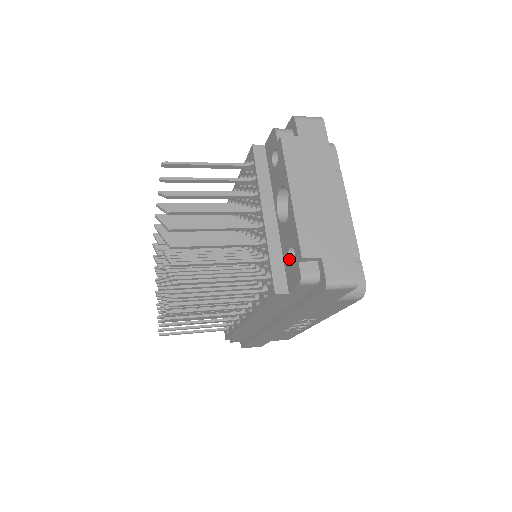
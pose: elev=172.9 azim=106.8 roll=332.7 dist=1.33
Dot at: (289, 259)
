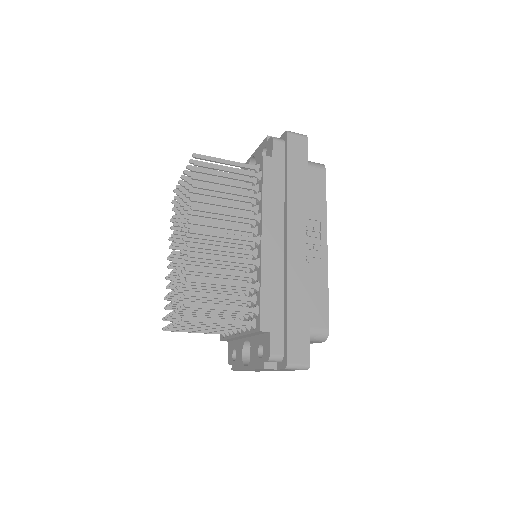
Dot at: occluded
